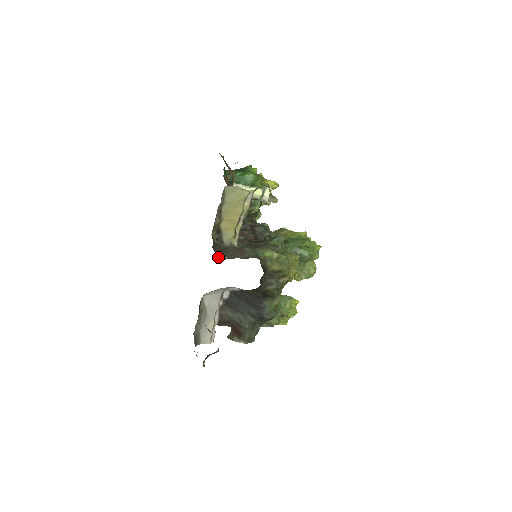
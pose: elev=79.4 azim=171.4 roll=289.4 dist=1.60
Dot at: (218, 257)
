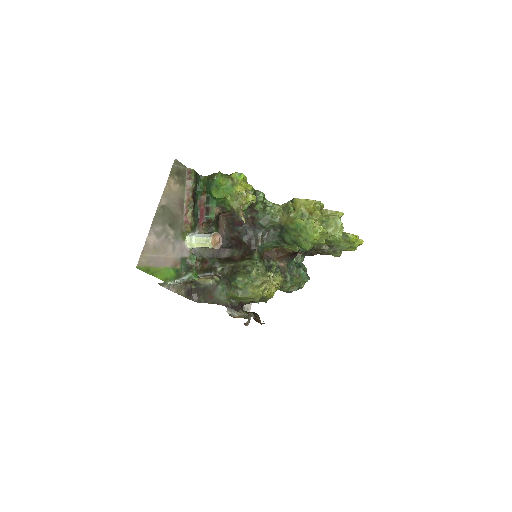
Dot at: (198, 300)
